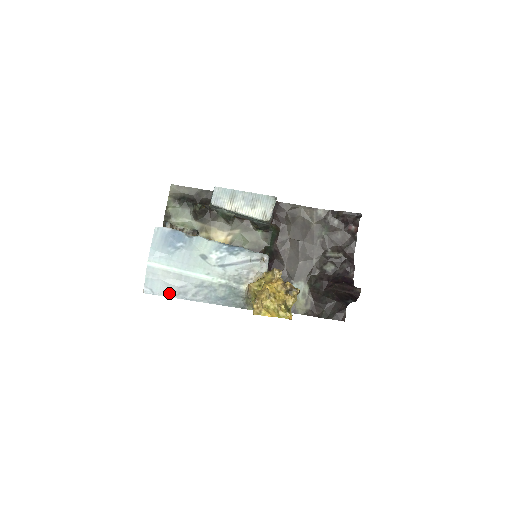
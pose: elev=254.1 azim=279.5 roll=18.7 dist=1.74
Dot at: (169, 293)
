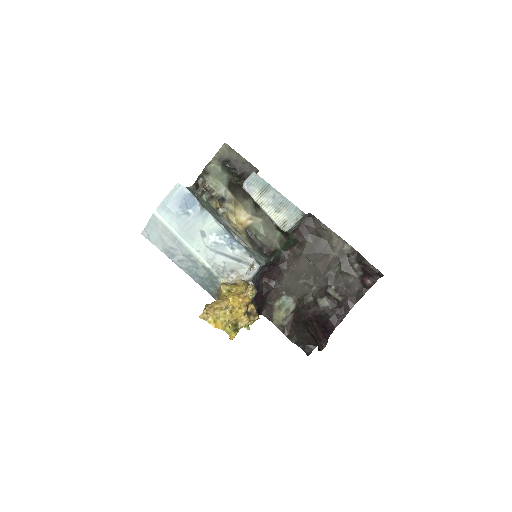
Dot at: (161, 247)
